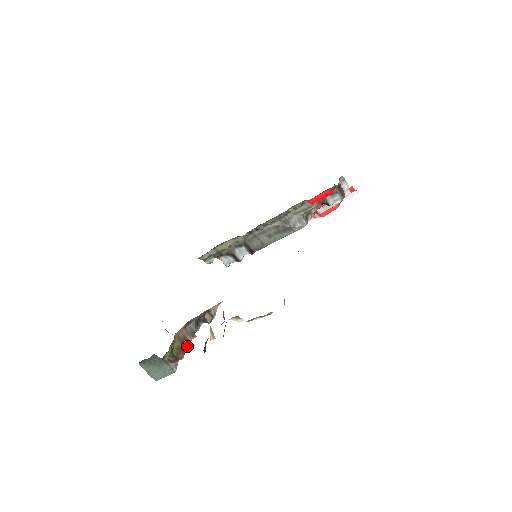
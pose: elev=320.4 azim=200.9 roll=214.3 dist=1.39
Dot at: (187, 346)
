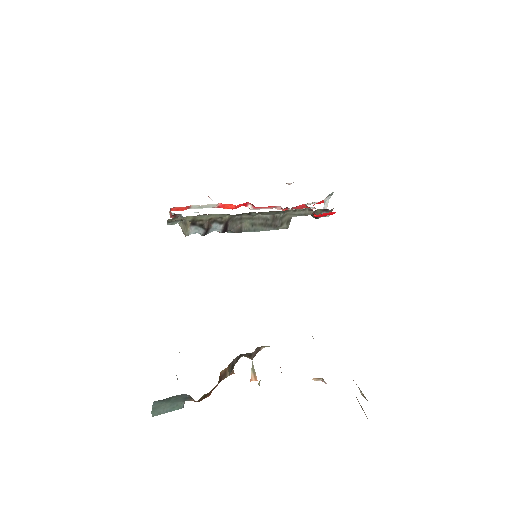
Dot at: occluded
